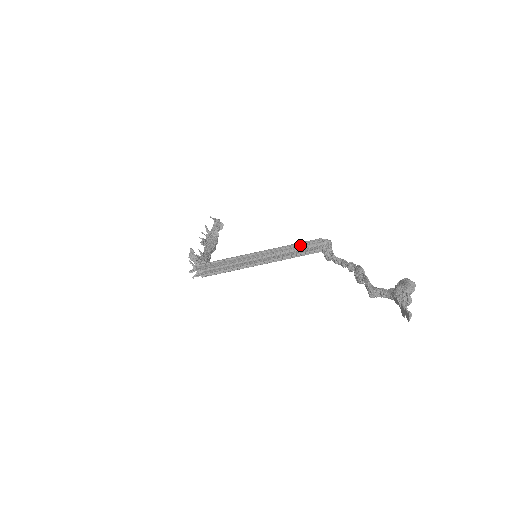
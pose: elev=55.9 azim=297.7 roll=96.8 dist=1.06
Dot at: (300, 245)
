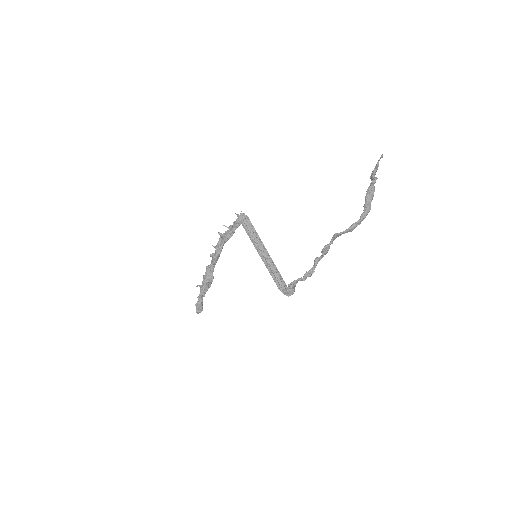
Dot at: (279, 276)
